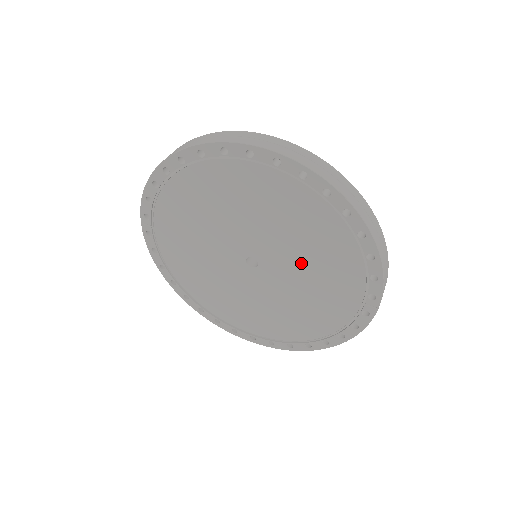
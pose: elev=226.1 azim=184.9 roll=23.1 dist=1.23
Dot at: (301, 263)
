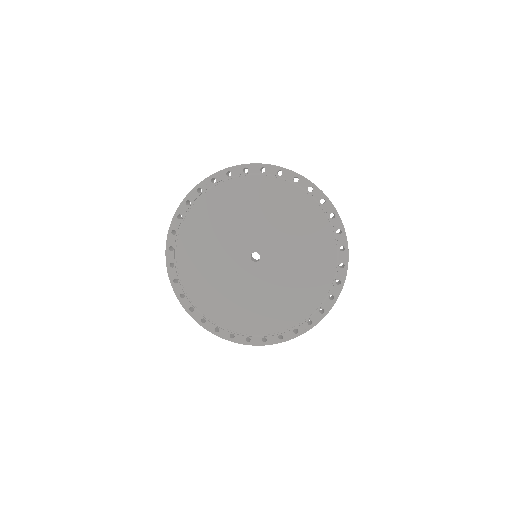
Dot at: (287, 277)
